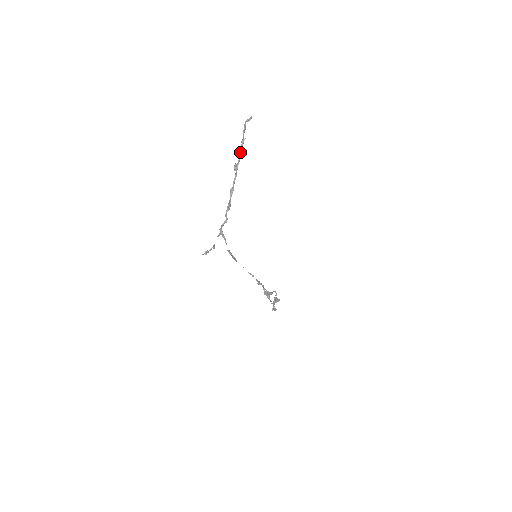
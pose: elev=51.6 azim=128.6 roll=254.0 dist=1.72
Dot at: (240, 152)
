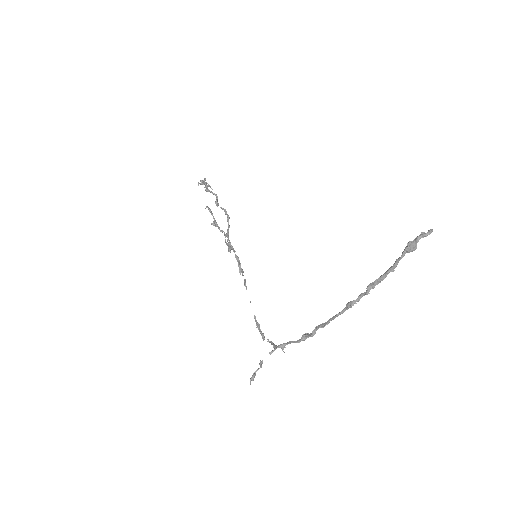
Dot at: (373, 288)
